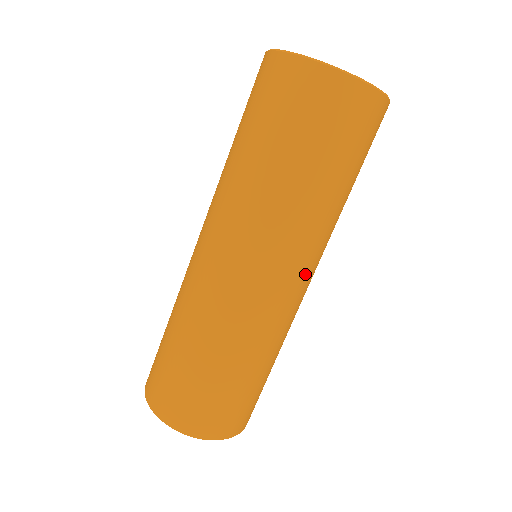
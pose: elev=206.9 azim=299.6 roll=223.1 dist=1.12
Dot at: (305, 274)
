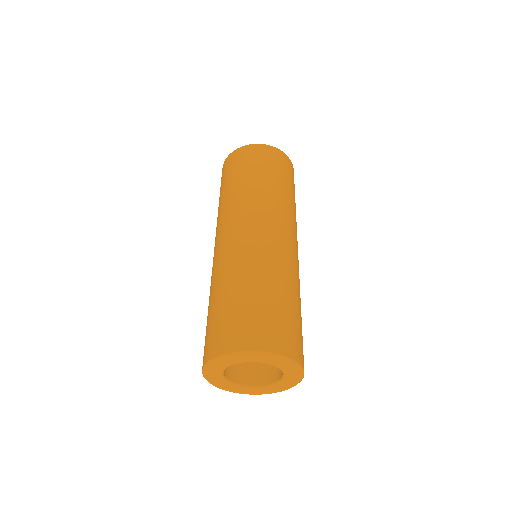
Dot at: (277, 226)
